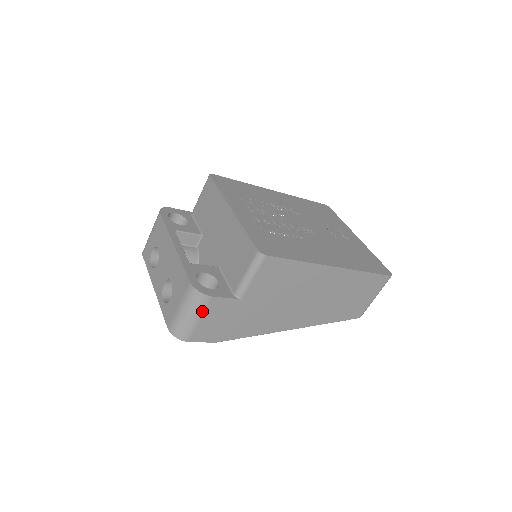
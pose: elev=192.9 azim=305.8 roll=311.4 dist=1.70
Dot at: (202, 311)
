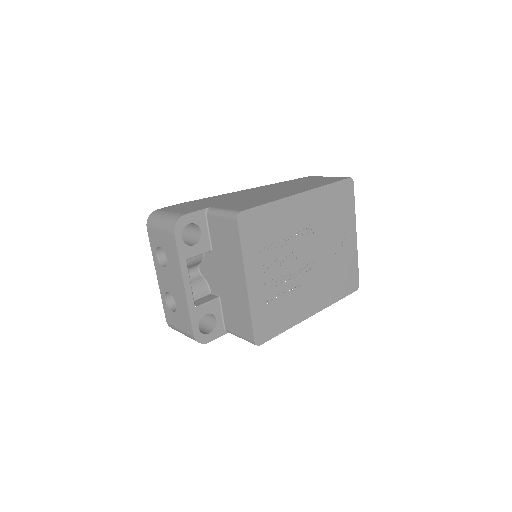
Dot at: occluded
